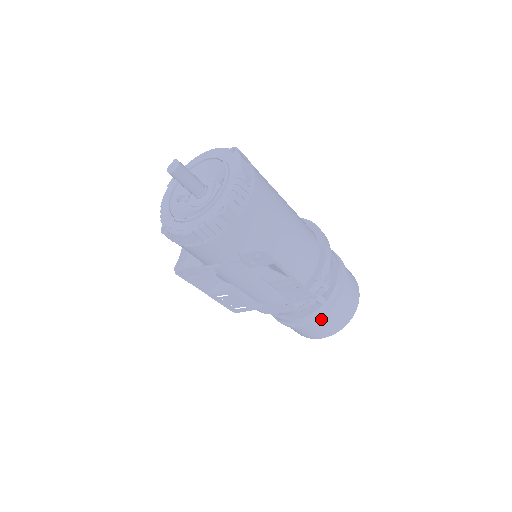
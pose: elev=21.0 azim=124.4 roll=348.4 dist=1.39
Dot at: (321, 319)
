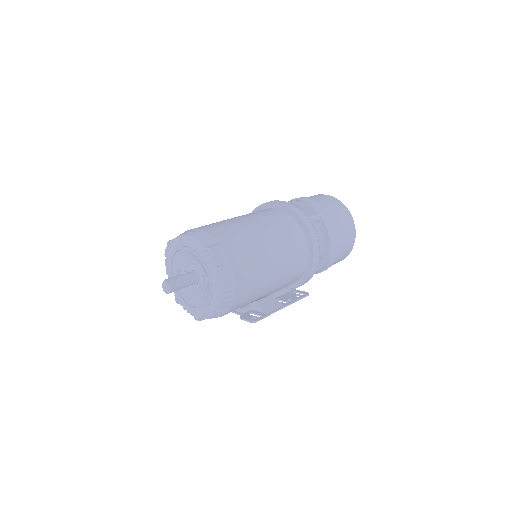
Dot at: occluded
